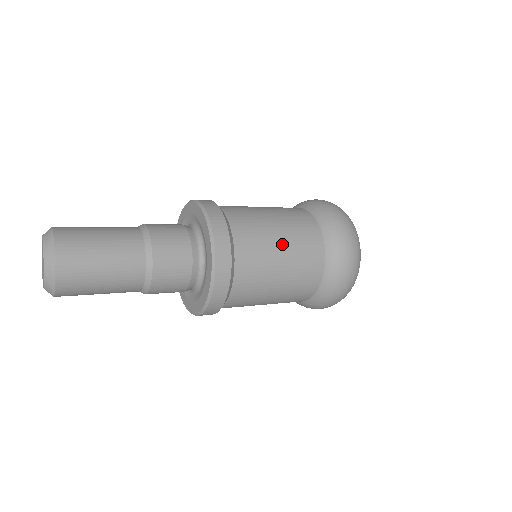
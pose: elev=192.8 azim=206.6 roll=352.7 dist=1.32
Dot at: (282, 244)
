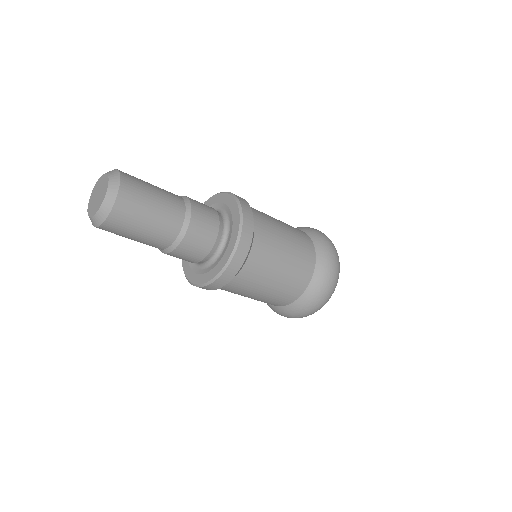
Dot at: (287, 236)
